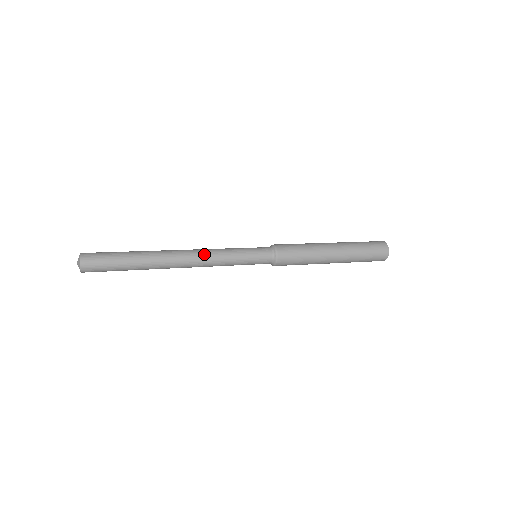
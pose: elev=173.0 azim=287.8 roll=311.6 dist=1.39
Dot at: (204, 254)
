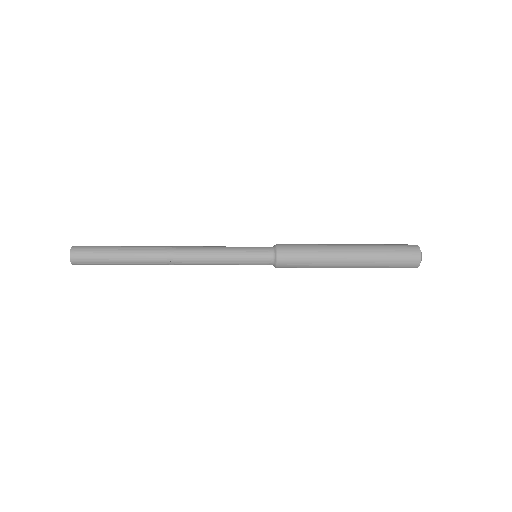
Dot at: (195, 258)
